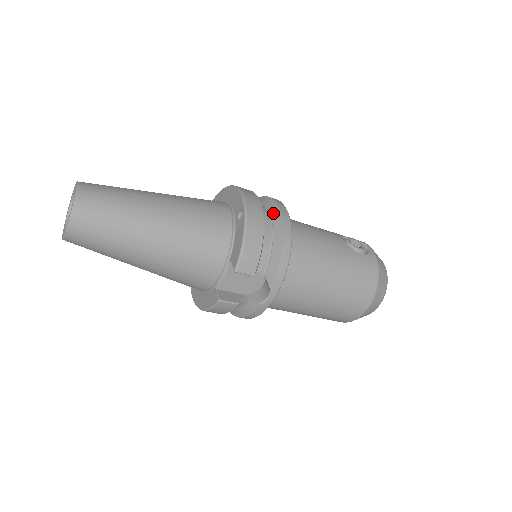
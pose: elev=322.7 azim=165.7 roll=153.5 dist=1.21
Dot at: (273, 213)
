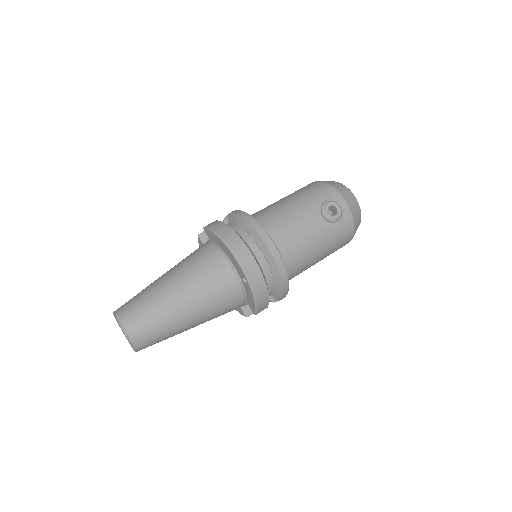
Dot at: (266, 256)
